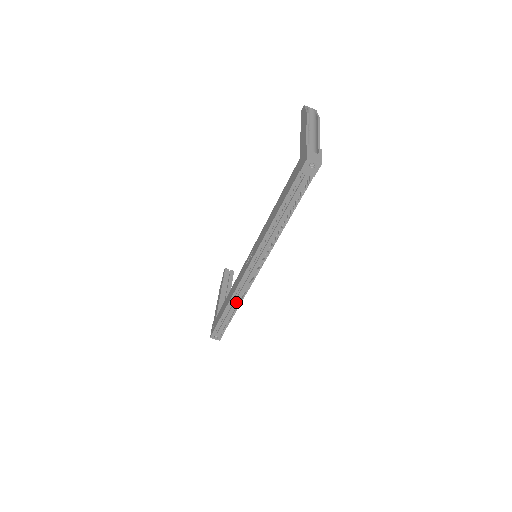
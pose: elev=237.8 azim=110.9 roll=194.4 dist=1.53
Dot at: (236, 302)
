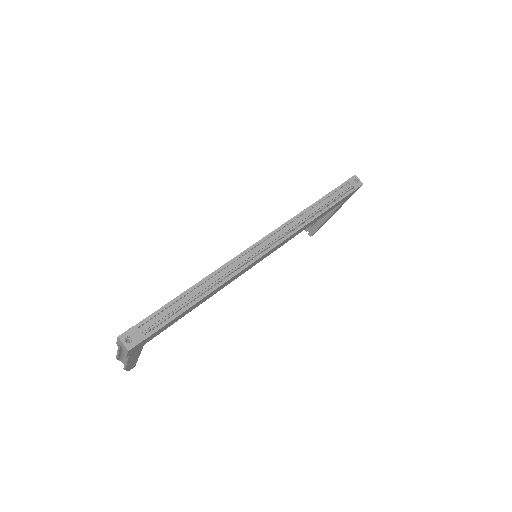
Dot at: (211, 283)
